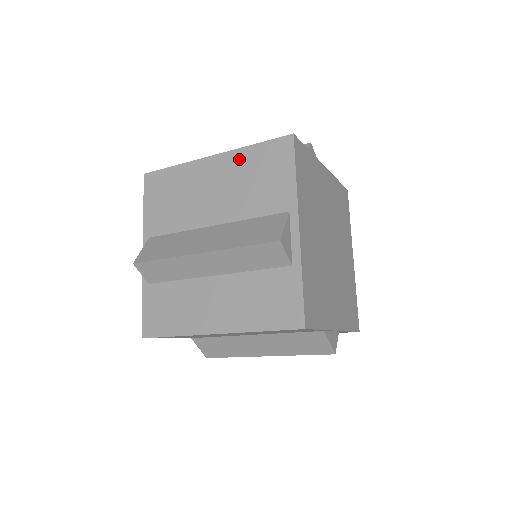
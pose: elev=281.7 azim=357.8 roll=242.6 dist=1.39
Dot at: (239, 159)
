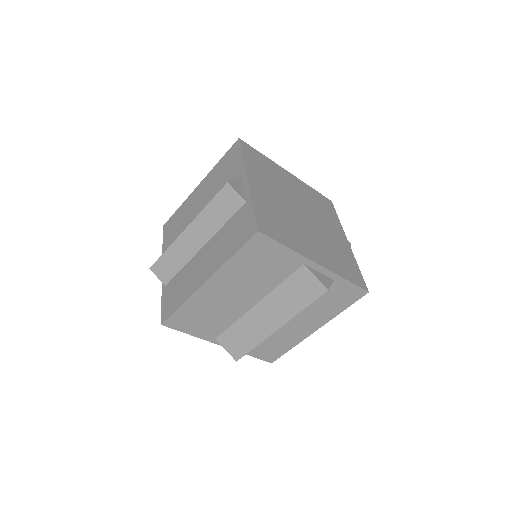
Dot at: (212, 174)
